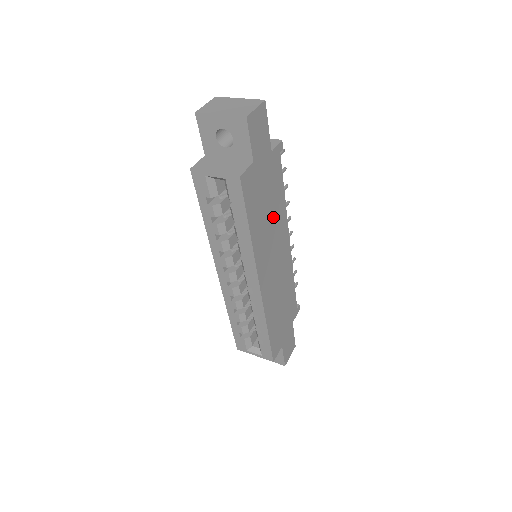
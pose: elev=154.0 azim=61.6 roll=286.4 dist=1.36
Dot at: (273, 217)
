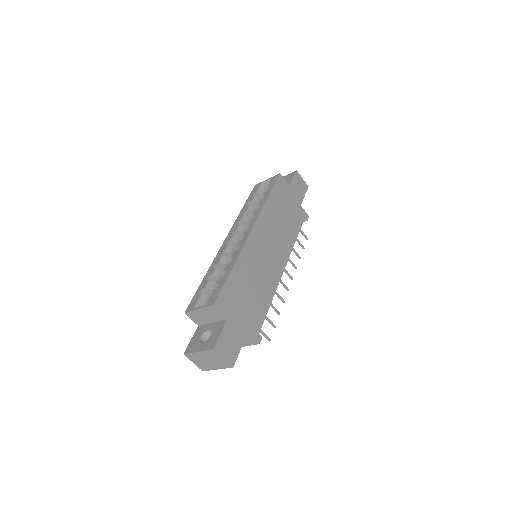
Dot at: (284, 228)
